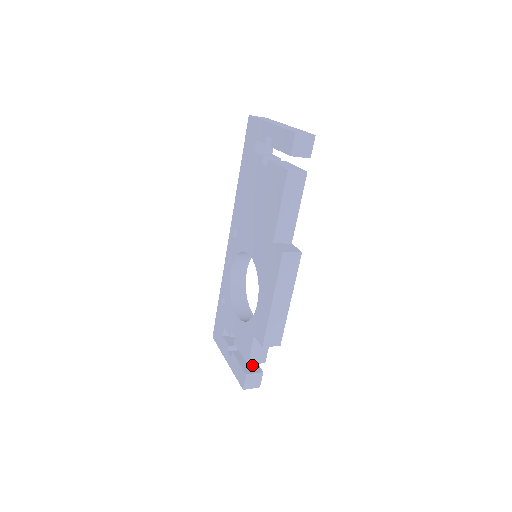
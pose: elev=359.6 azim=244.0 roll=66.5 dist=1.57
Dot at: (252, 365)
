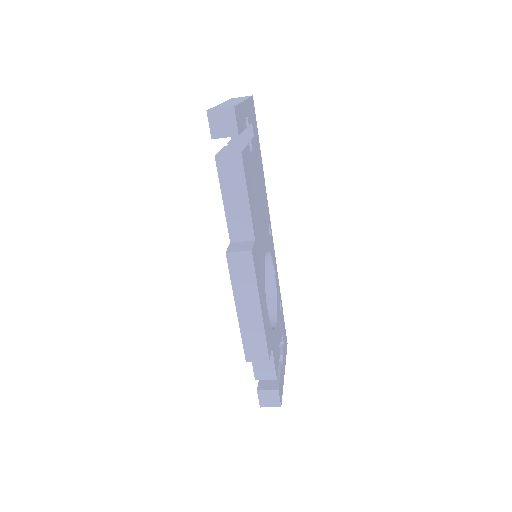
Dot at: (272, 380)
